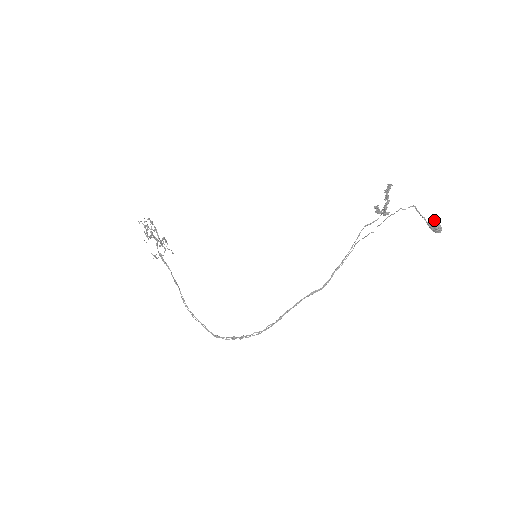
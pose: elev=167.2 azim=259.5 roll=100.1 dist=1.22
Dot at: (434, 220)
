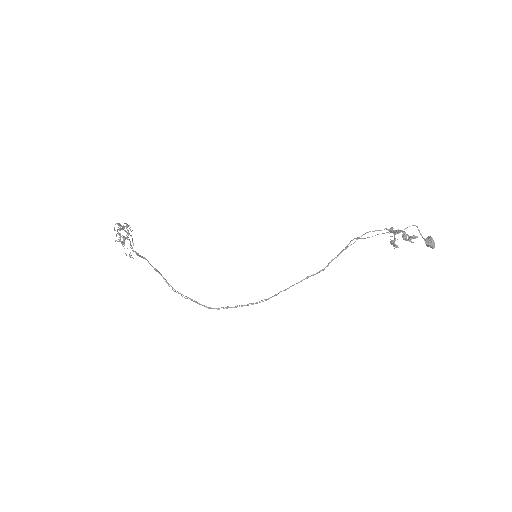
Dot at: (432, 242)
